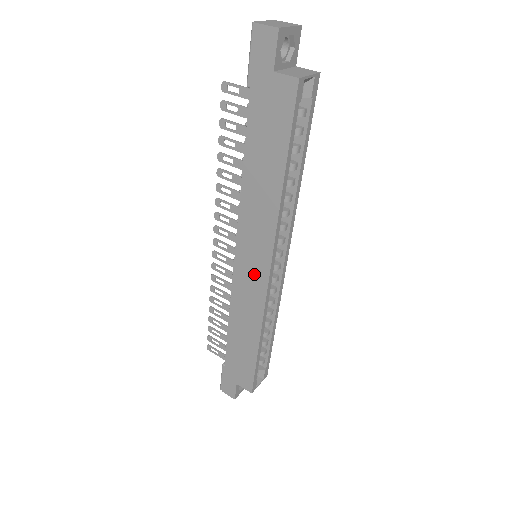
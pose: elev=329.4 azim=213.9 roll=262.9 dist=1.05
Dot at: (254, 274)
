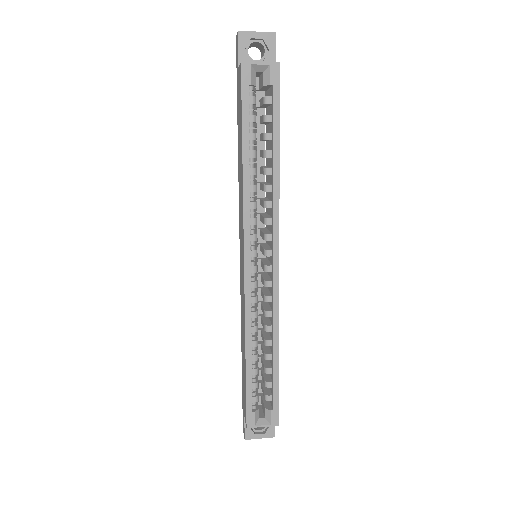
Dot at: (242, 268)
